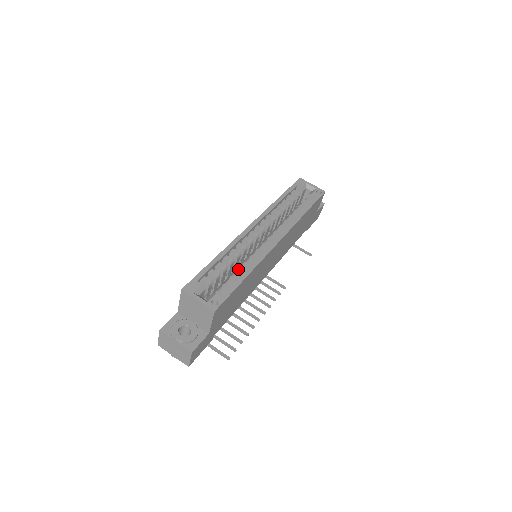
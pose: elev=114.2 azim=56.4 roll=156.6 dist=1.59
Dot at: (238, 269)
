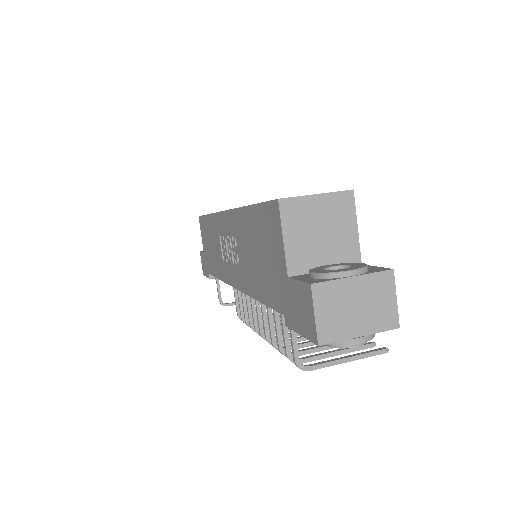
Dot at: occluded
